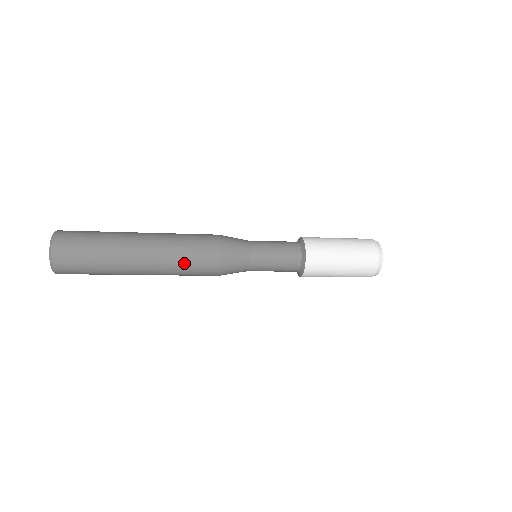
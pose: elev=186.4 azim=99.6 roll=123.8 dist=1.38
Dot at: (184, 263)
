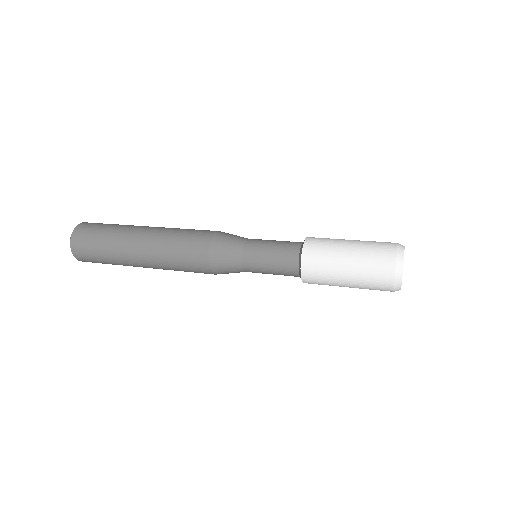
Dot at: (177, 265)
